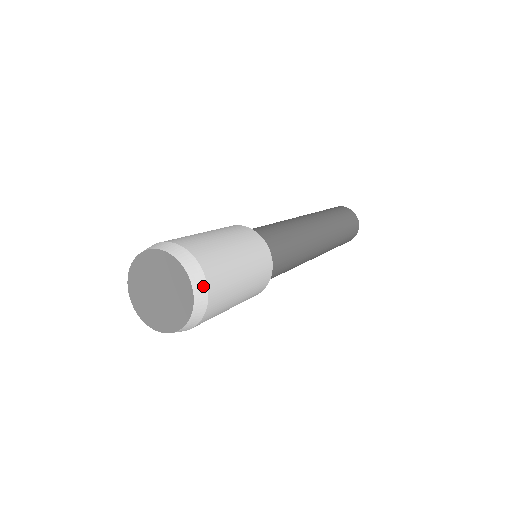
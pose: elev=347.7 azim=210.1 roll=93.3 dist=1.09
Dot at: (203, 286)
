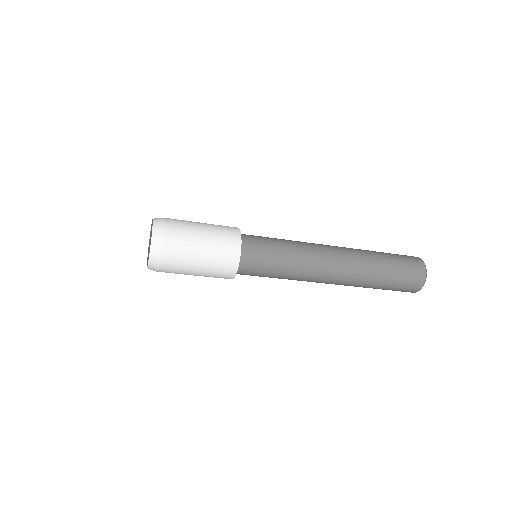
Dot at: (160, 237)
